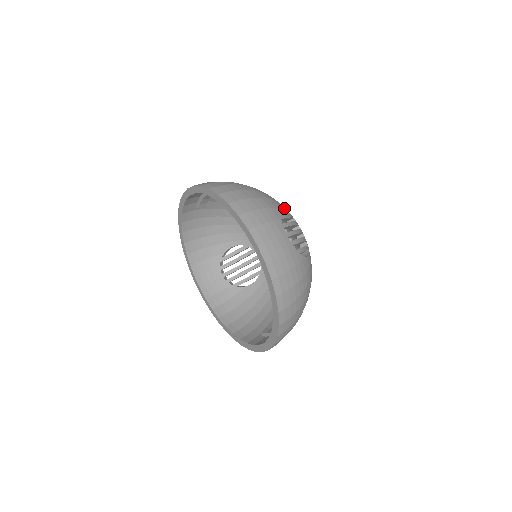
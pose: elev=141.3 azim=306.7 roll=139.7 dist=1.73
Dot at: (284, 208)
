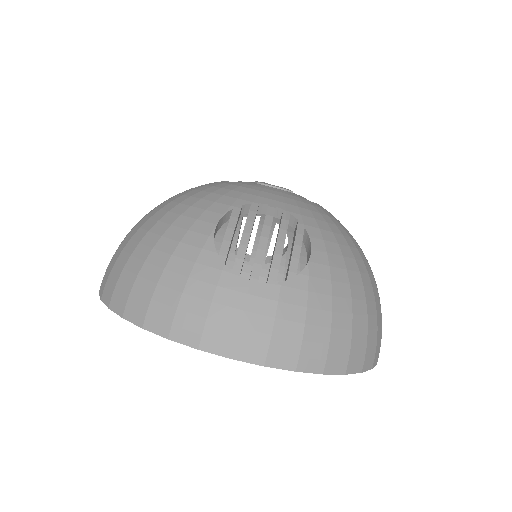
Dot at: (216, 215)
